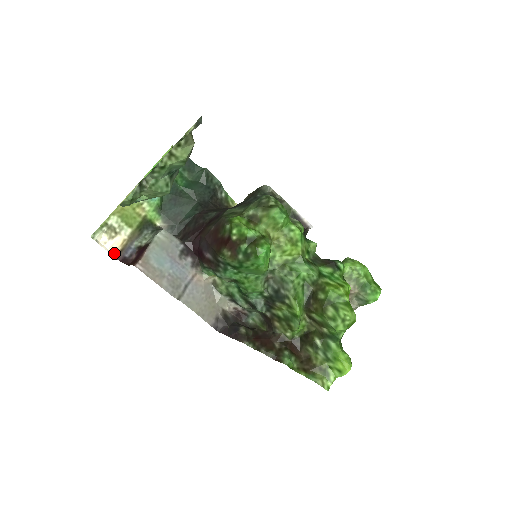
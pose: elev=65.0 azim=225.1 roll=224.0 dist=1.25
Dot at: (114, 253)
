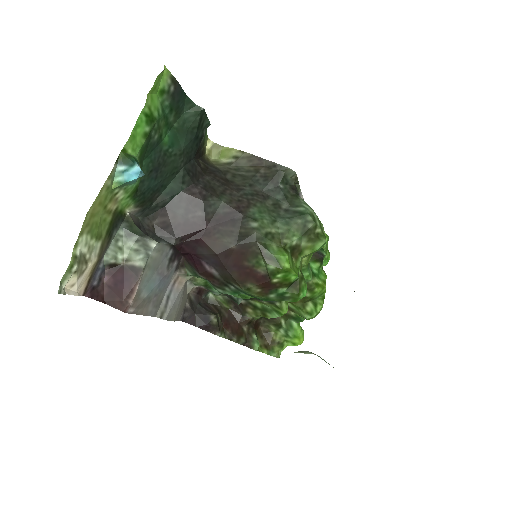
Dot at: (81, 290)
